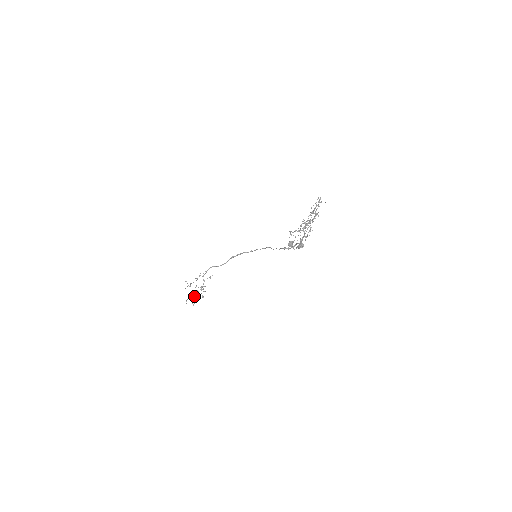
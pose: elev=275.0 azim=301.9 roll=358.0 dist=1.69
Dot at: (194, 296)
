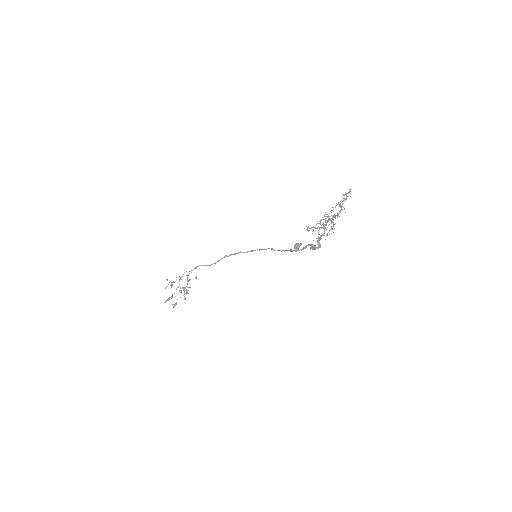
Dot at: occluded
